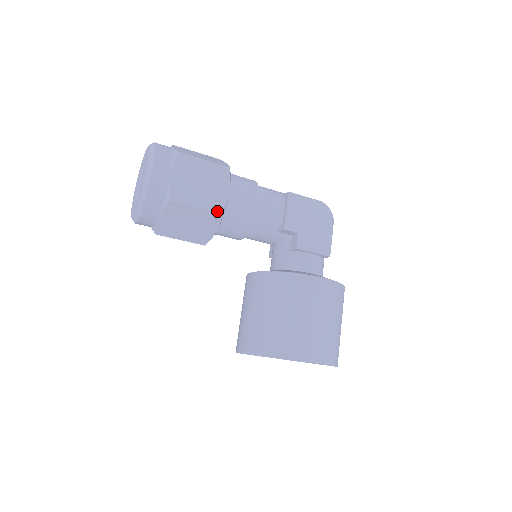
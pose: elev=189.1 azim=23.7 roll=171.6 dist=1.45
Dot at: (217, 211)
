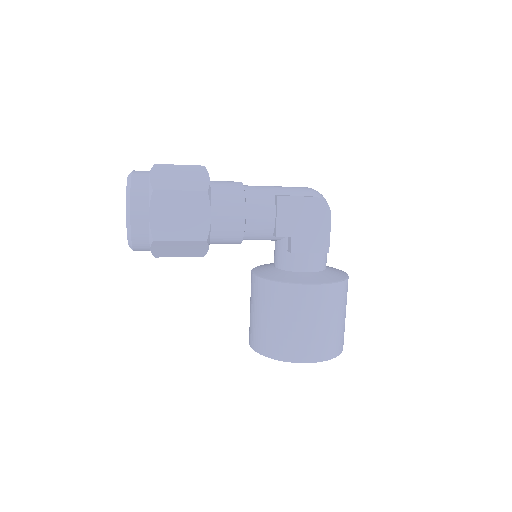
Dot at: (201, 240)
